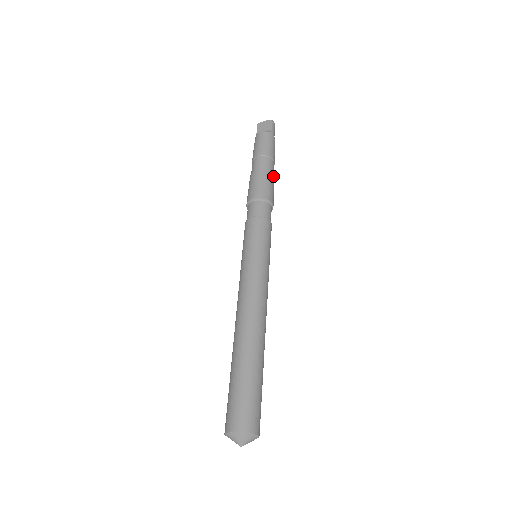
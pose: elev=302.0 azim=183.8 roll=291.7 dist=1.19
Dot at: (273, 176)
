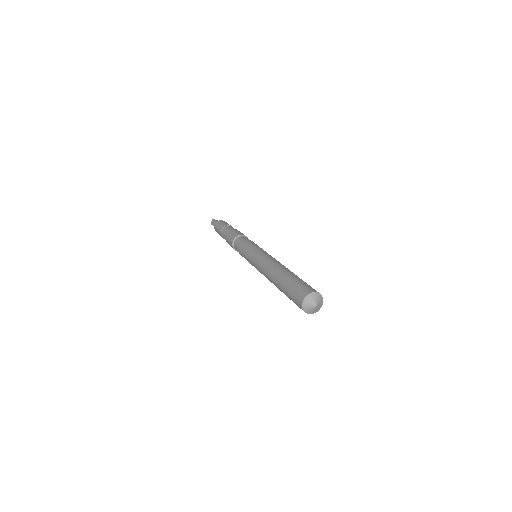
Dot at: occluded
